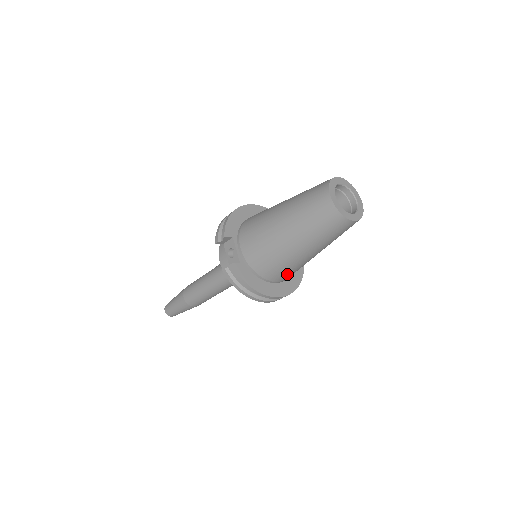
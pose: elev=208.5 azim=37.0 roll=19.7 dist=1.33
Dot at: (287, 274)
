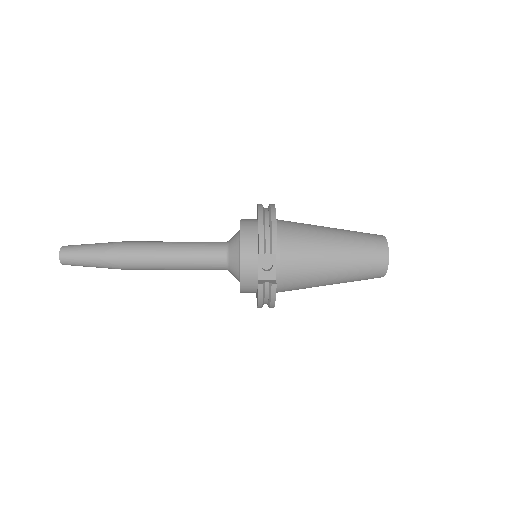
Dot at: occluded
